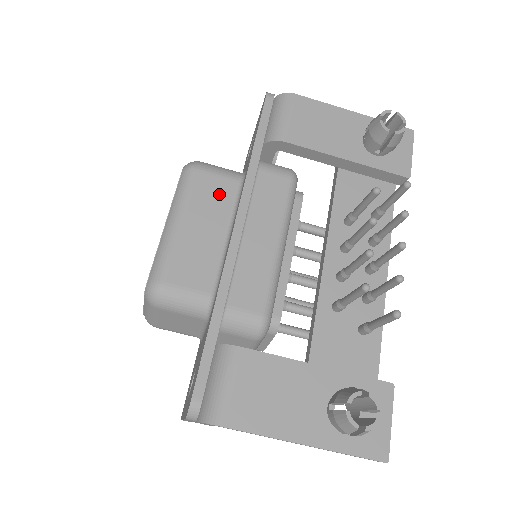
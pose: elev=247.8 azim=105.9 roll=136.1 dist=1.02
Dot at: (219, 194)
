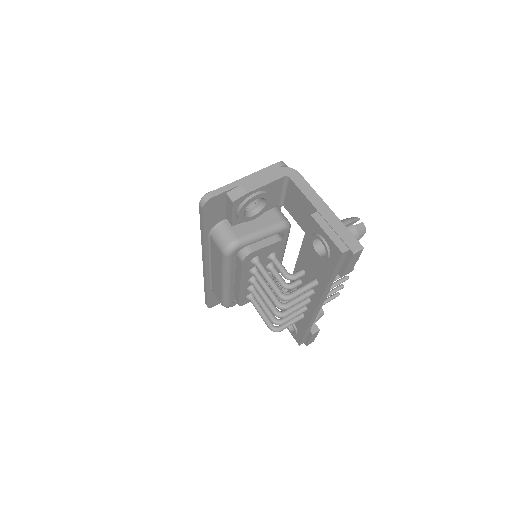
Dot at: occluded
